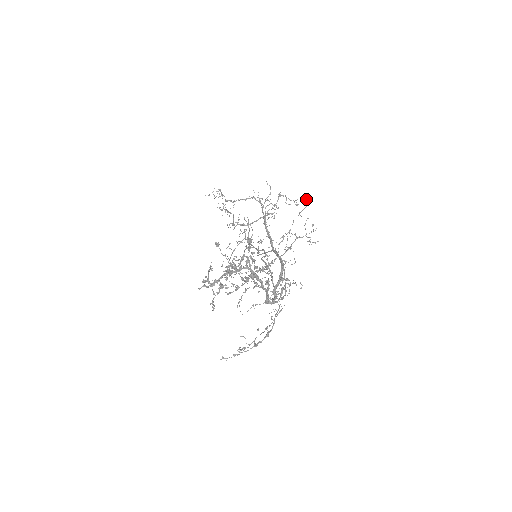
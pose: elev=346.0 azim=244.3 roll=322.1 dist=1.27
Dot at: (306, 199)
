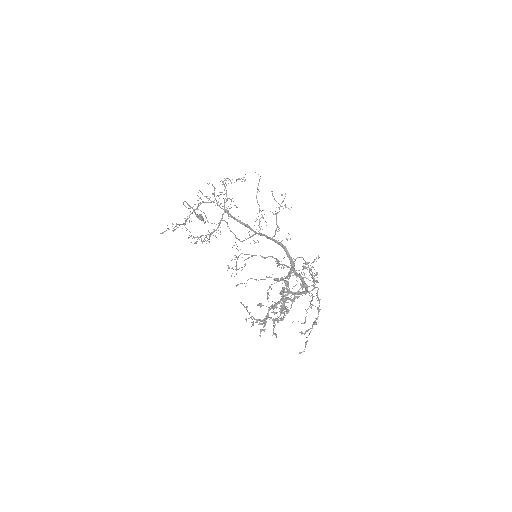
Dot at: occluded
